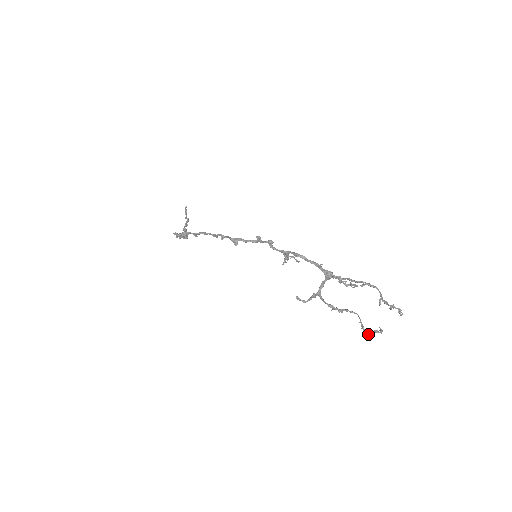
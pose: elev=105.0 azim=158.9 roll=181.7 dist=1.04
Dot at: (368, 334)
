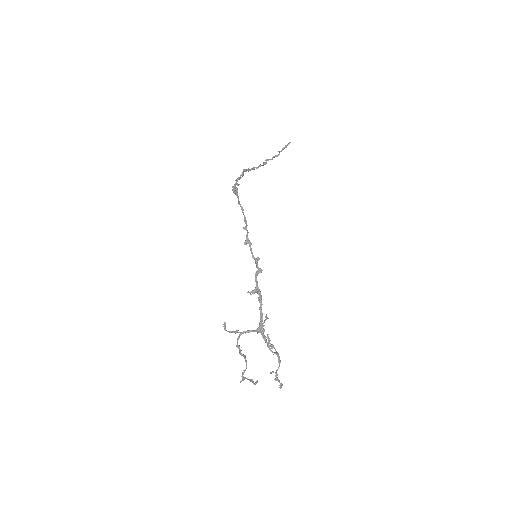
Dot at: (243, 378)
